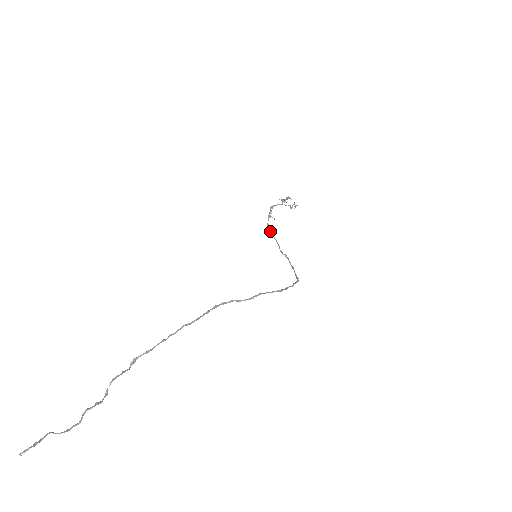
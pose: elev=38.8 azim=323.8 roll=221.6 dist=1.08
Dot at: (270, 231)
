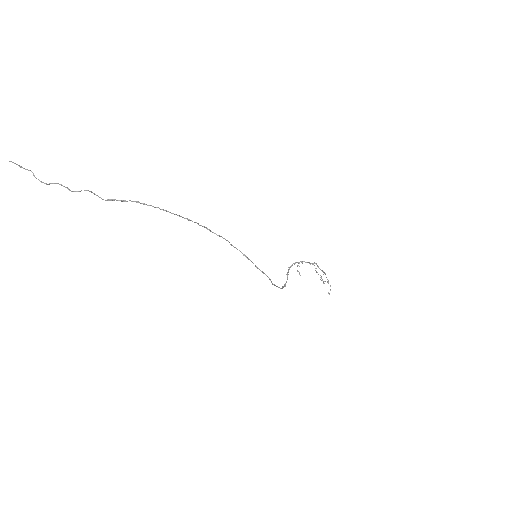
Dot at: (288, 271)
